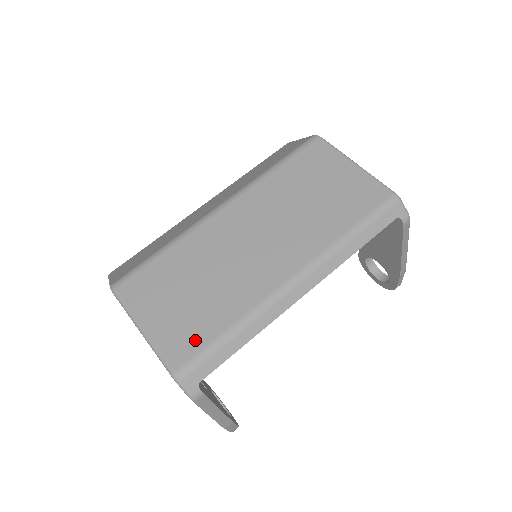
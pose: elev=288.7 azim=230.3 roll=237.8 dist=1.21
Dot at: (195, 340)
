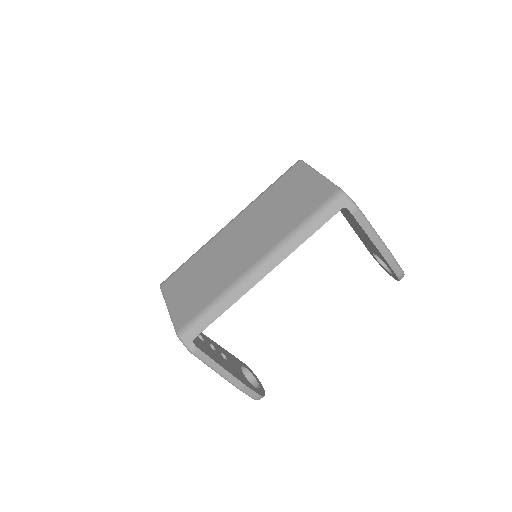
Dot at: (193, 311)
